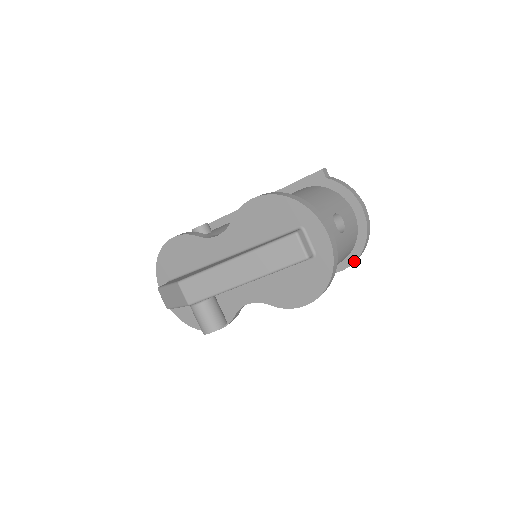
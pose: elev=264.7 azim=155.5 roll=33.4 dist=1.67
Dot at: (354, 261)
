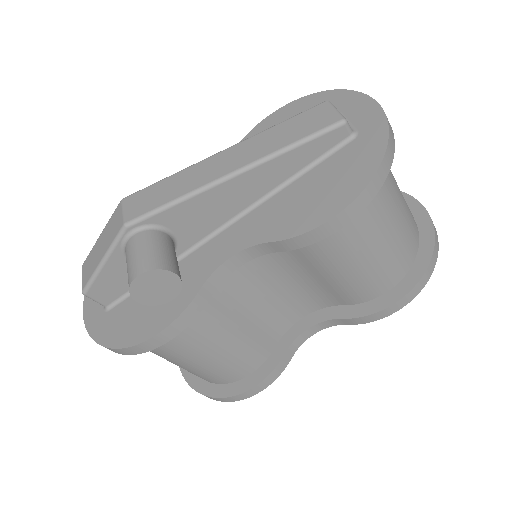
Dot at: (419, 278)
